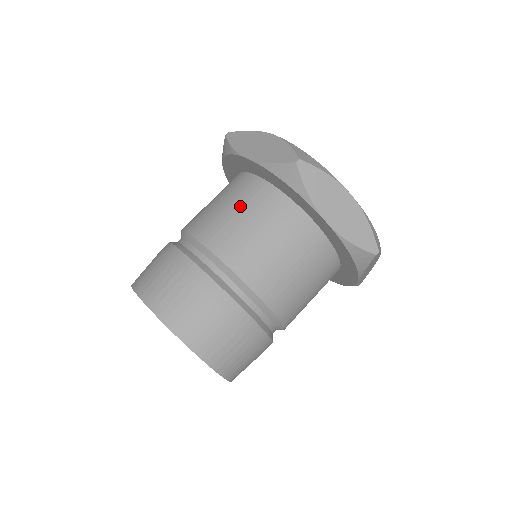
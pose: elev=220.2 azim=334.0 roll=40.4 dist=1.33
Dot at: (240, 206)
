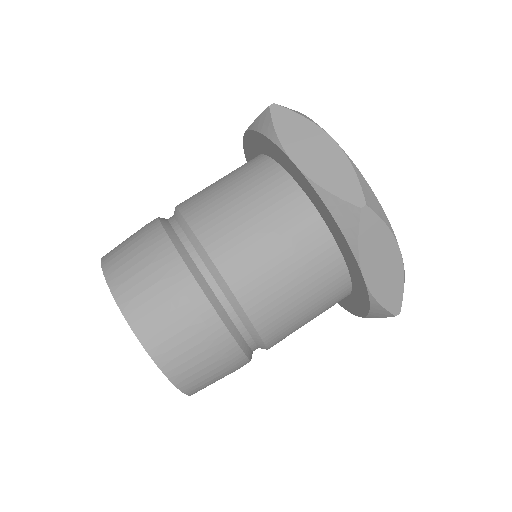
Dot at: (267, 220)
